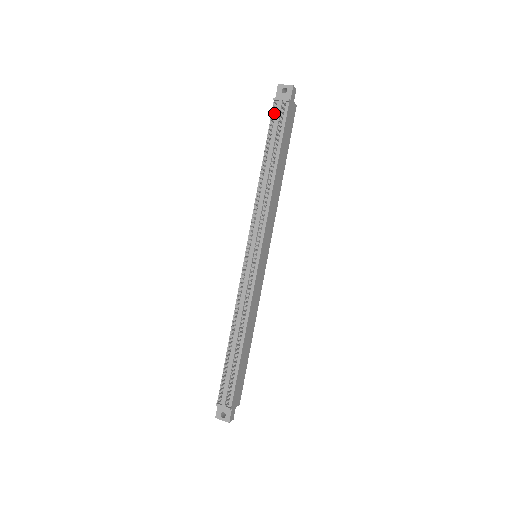
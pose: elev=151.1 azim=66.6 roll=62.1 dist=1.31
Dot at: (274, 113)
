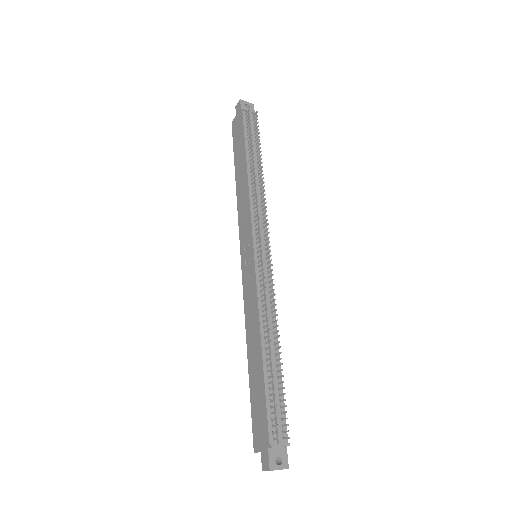
Dot at: (246, 121)
